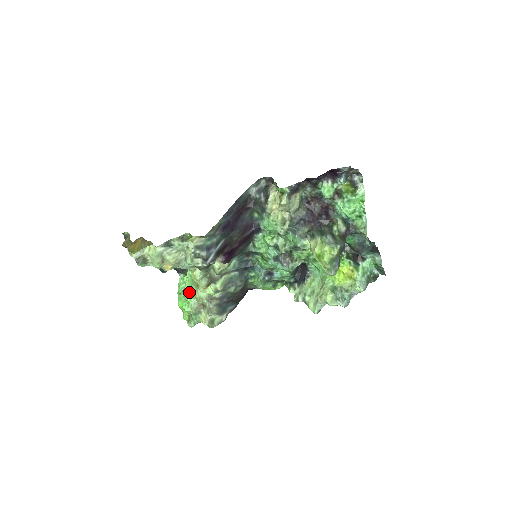
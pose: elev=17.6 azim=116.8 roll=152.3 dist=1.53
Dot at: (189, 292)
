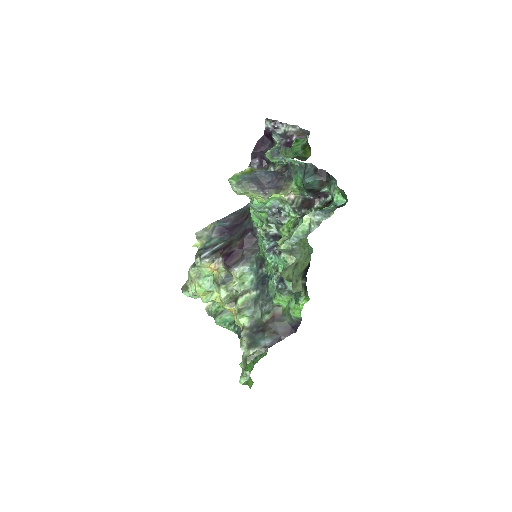
Dot at: occluded
